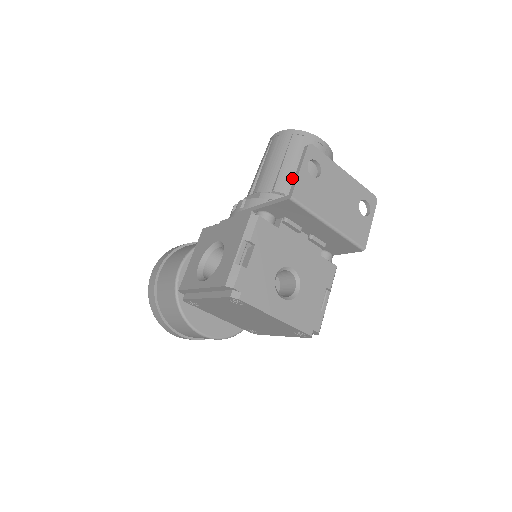
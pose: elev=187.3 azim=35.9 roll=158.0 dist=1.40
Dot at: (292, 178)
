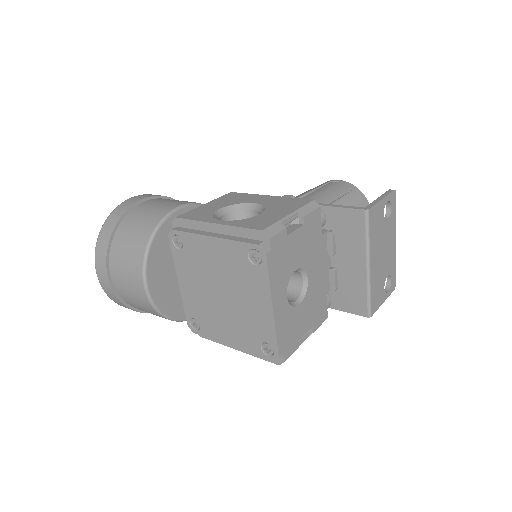
Dot at: occluded
